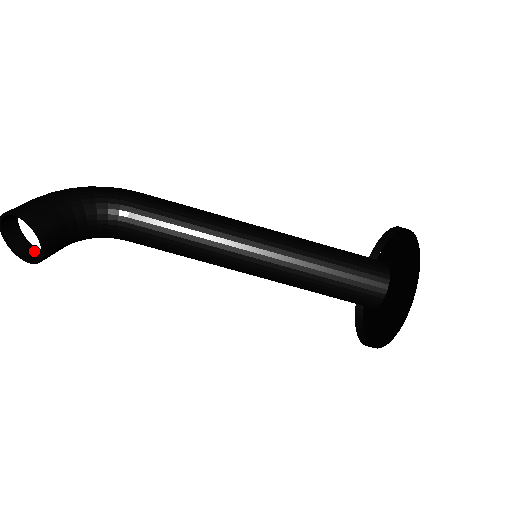
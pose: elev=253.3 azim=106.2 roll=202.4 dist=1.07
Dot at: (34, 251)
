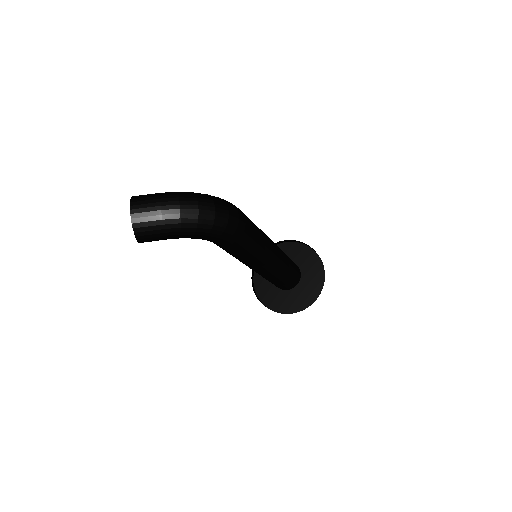
Dot at: occluded
